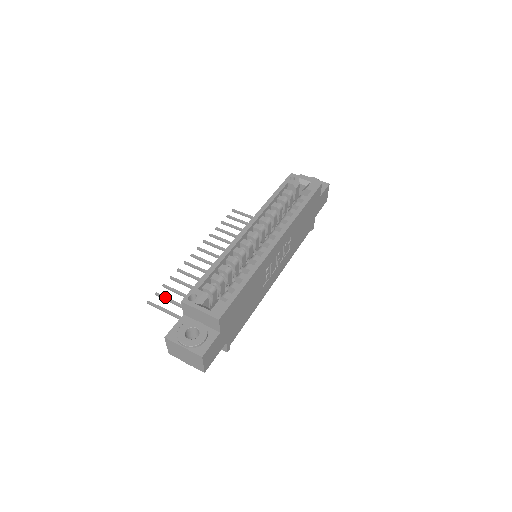
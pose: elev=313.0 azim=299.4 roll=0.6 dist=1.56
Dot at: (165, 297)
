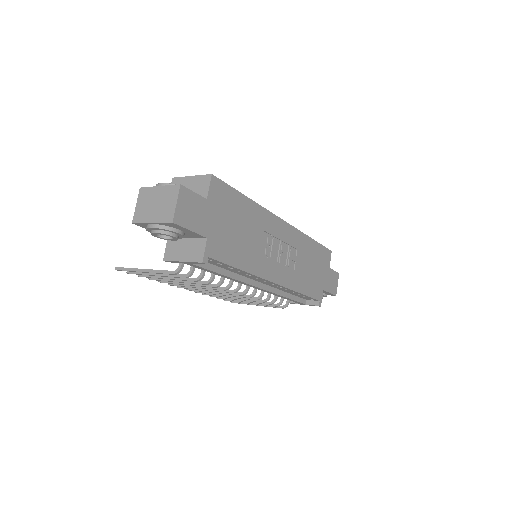
Dot at: occluded
